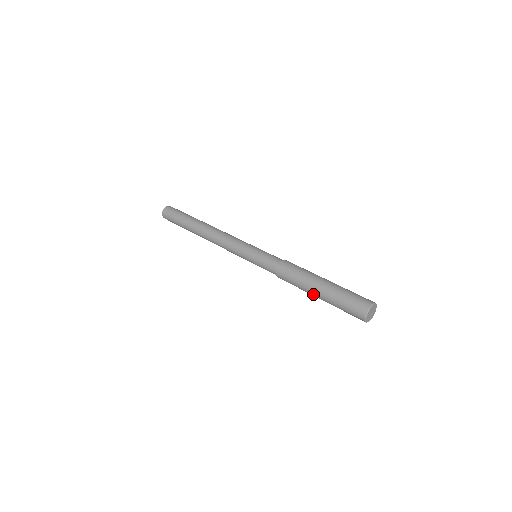
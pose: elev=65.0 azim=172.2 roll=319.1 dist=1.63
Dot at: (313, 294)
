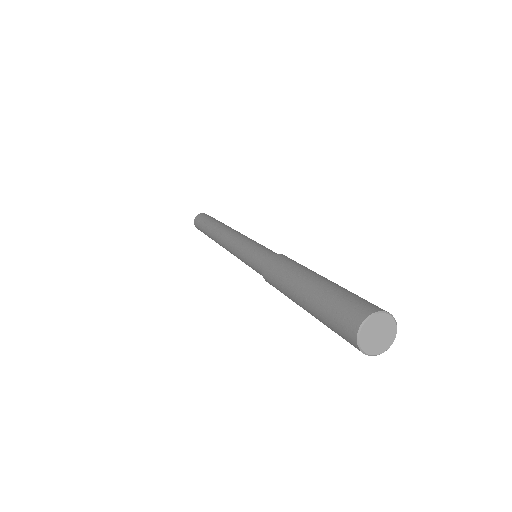
Dot at: (295, 290)
